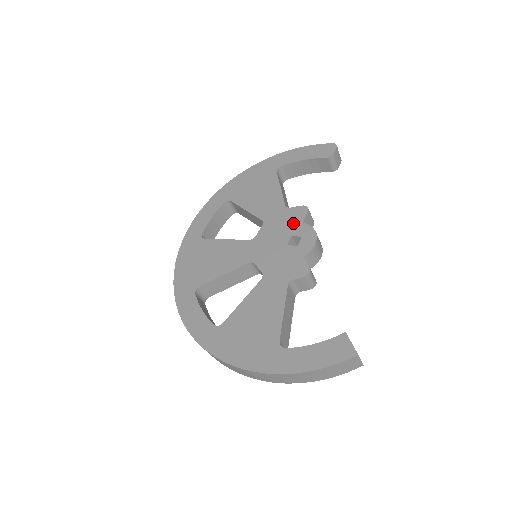
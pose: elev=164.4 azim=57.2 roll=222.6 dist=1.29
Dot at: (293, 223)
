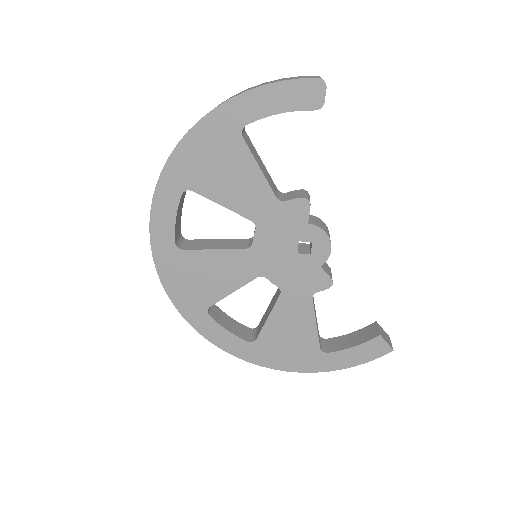
Dot at: (296, 225)
